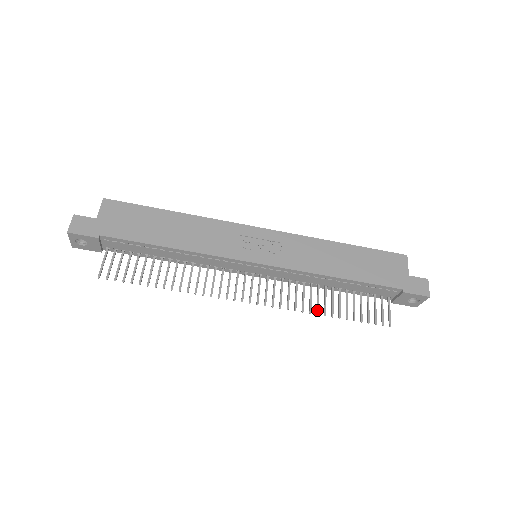
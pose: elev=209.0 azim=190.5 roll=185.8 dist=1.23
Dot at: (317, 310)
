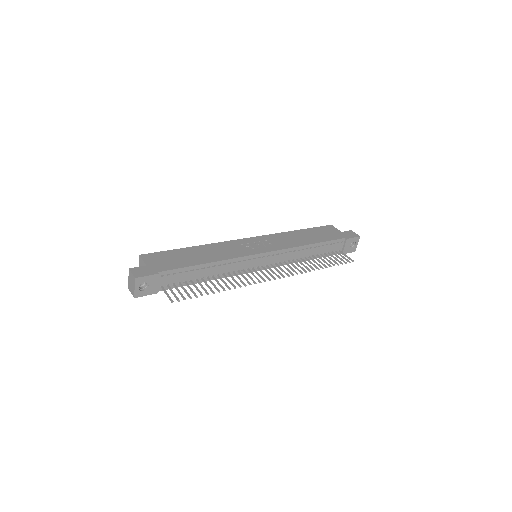
Dot at: (313, 268)
